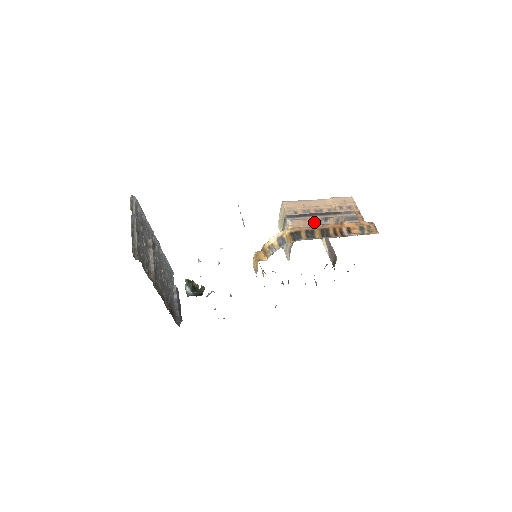
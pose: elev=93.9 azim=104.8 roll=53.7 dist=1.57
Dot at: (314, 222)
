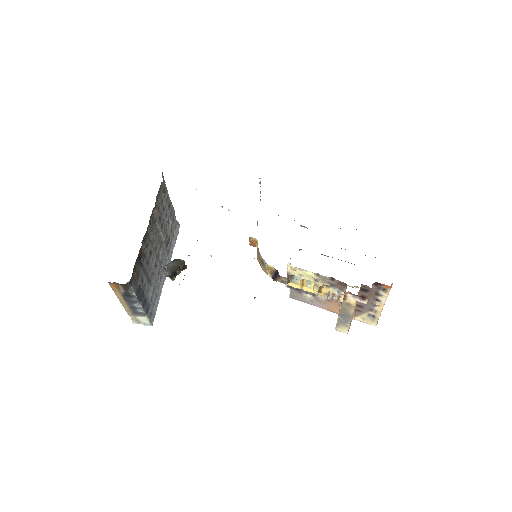
Dot at: (327, 256)
